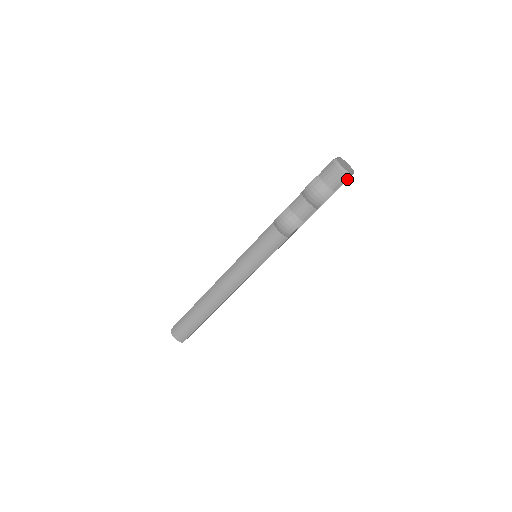
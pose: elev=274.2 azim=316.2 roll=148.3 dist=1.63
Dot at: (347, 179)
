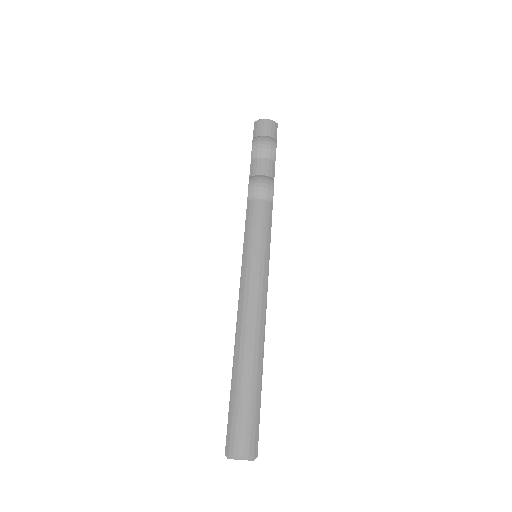
Dot at: occluded
